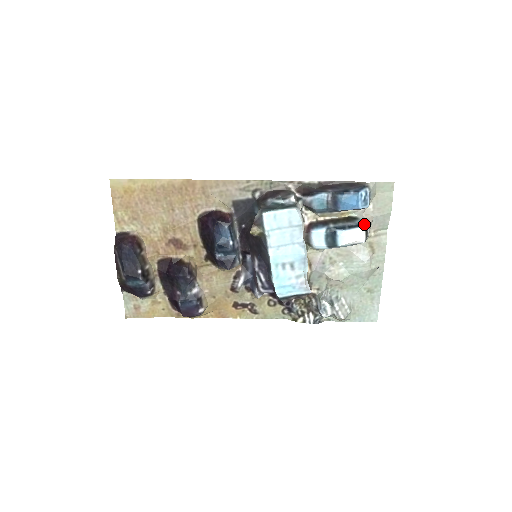
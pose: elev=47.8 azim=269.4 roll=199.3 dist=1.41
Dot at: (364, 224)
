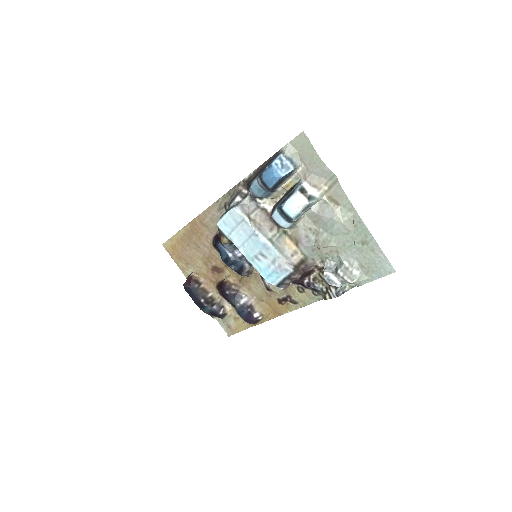
Dot at: (298, 187)
